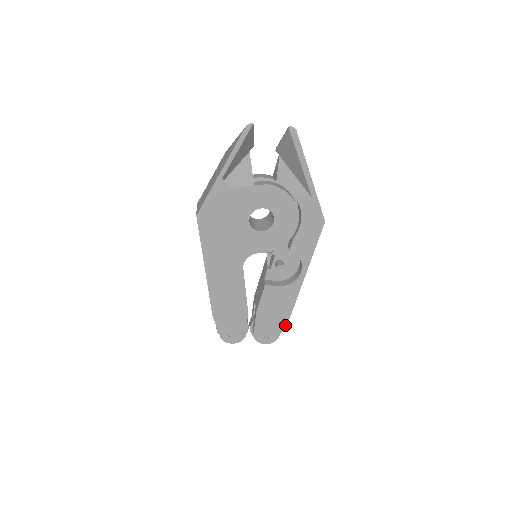
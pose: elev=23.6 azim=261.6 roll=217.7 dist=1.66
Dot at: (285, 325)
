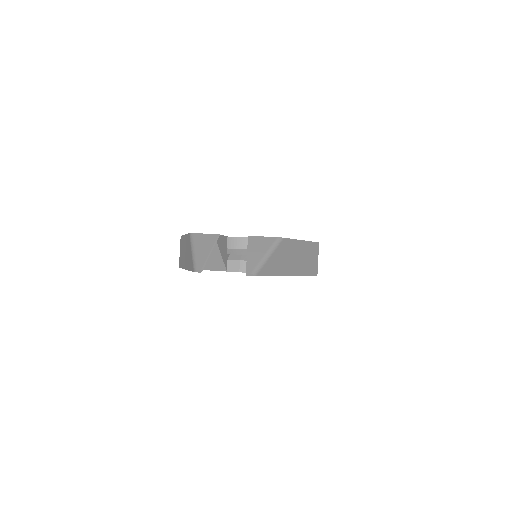
Dot at: occluded
